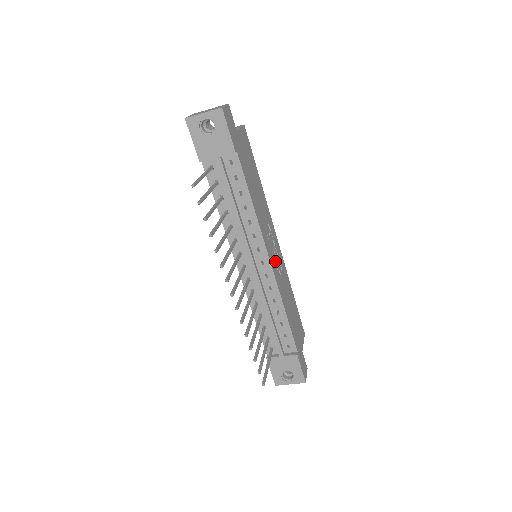
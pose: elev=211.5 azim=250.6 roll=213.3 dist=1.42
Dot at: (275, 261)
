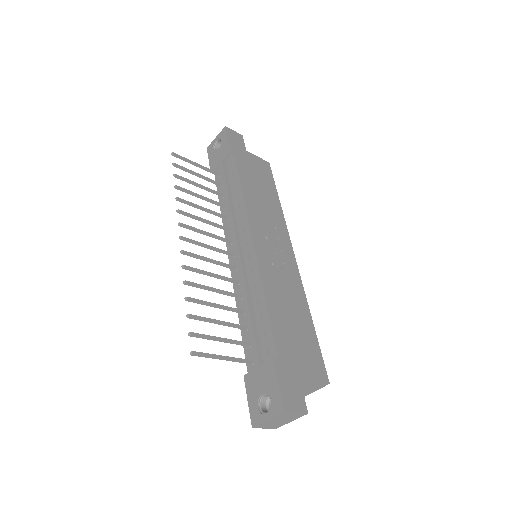
Dot at: (272, 256)
